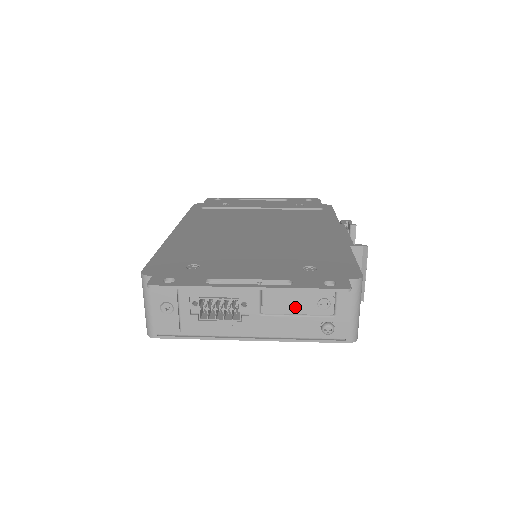
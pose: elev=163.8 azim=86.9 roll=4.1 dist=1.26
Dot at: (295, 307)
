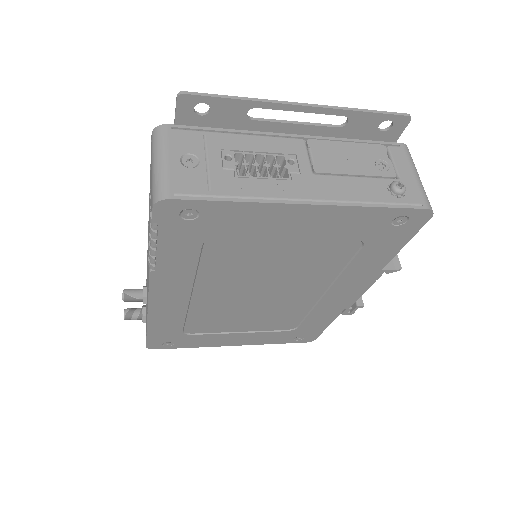
Dot at: (352, 167)
